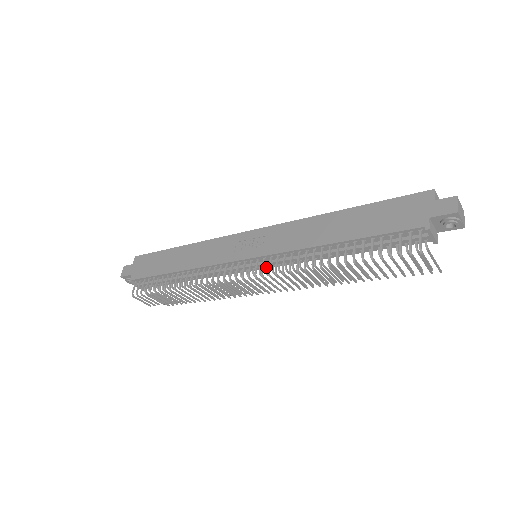
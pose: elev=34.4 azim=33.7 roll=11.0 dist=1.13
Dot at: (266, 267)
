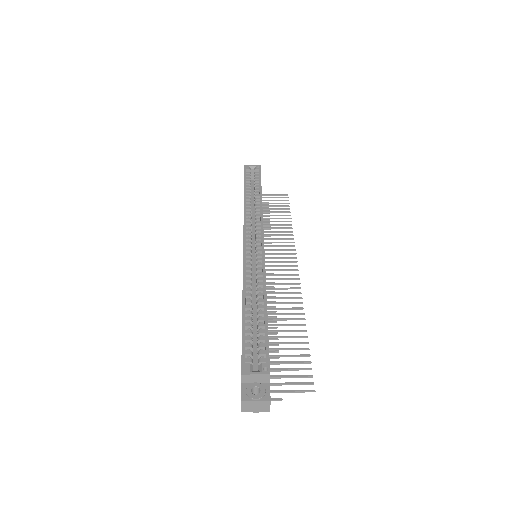
Dot at: occluded
